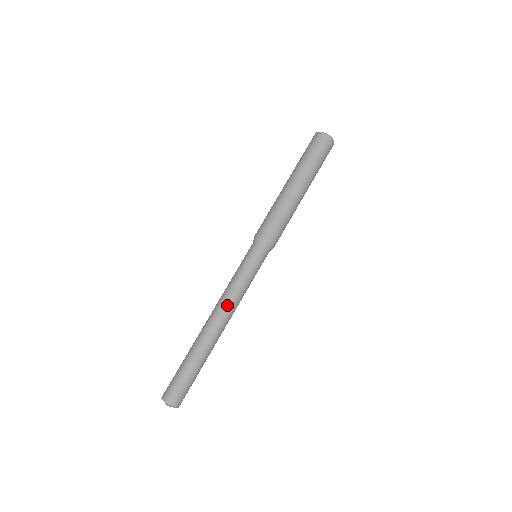
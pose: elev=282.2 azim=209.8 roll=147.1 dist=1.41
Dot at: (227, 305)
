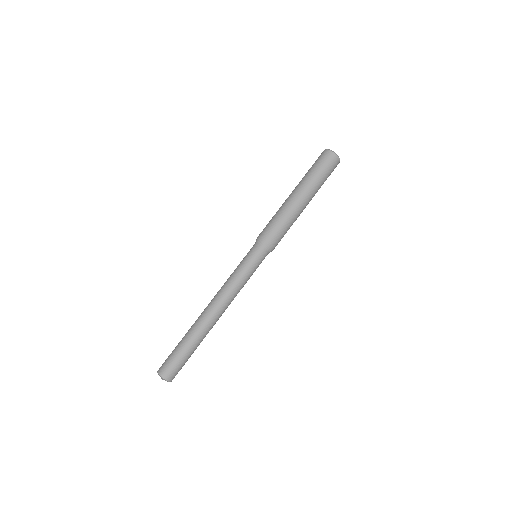
Dot at: (220, 294)
